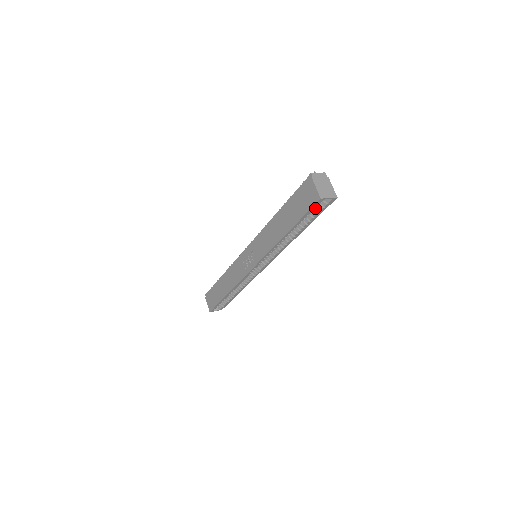
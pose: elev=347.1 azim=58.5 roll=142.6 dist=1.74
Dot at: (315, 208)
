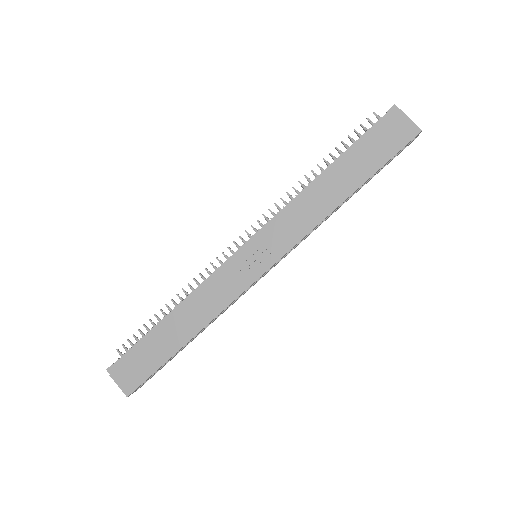
Dot at: occluded
